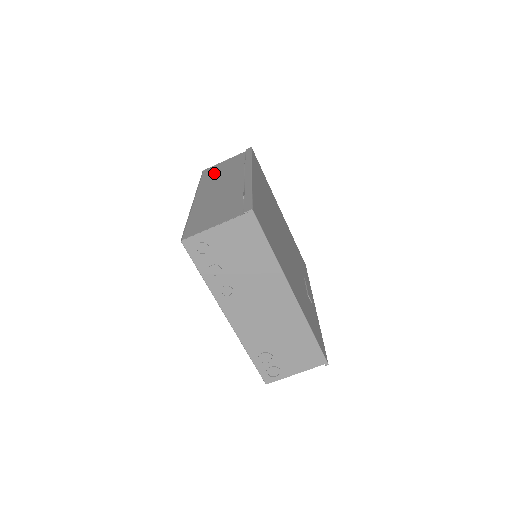
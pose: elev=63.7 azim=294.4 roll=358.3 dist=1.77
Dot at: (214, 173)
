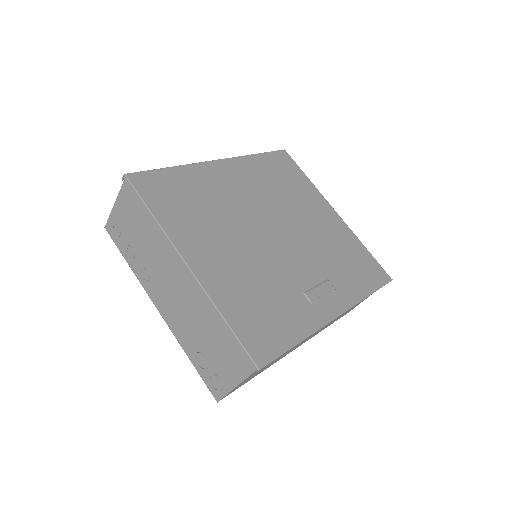
Dot at: occluded
